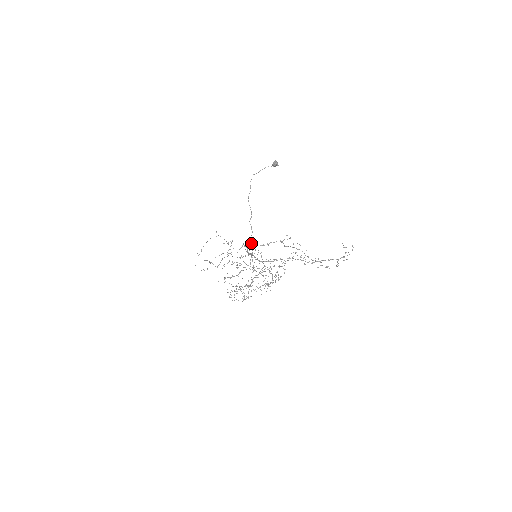
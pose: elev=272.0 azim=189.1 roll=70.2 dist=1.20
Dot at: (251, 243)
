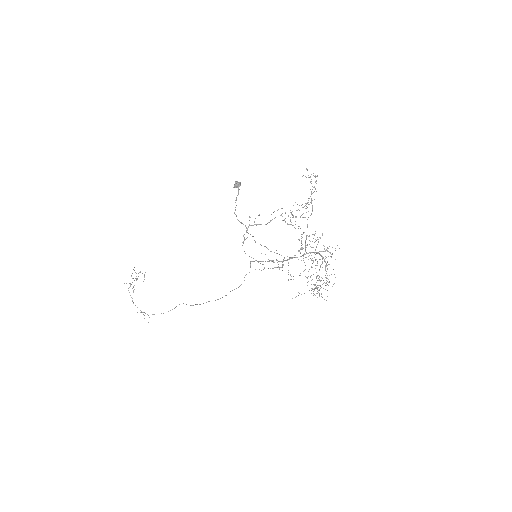
Dot at: occluded
